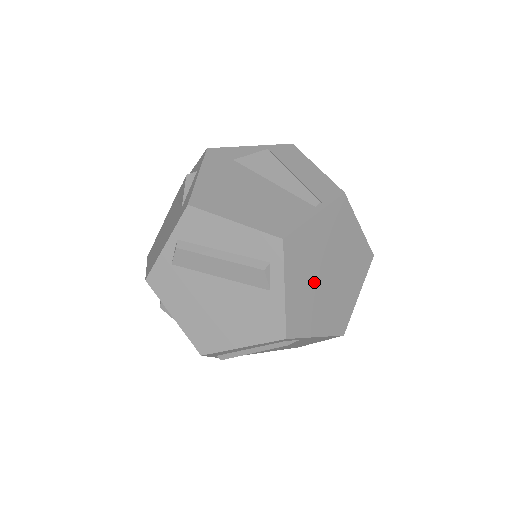
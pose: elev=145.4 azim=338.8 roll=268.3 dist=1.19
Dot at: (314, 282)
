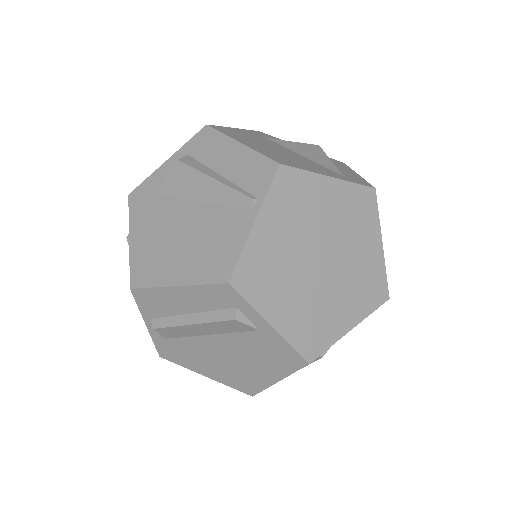
Dot at: (306, 285)
